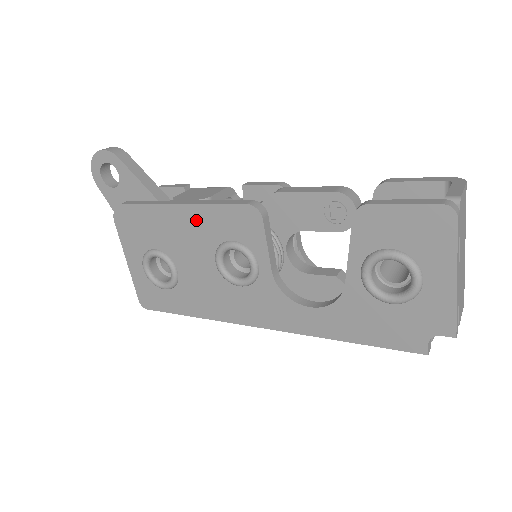
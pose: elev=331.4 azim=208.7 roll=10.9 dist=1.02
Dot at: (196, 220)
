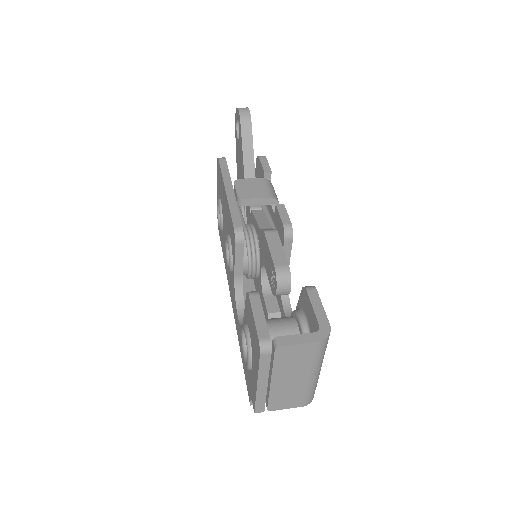
Dot at: (227, 208)
